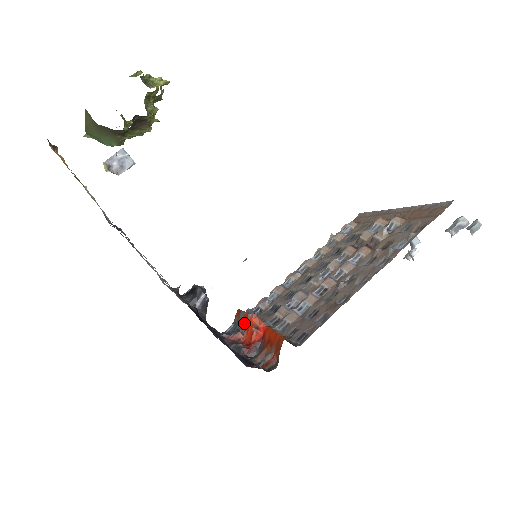
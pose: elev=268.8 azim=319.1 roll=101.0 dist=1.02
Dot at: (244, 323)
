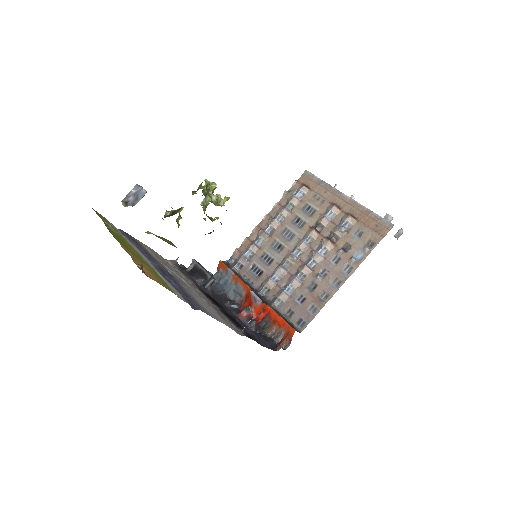
Dot at: (237, 285)
